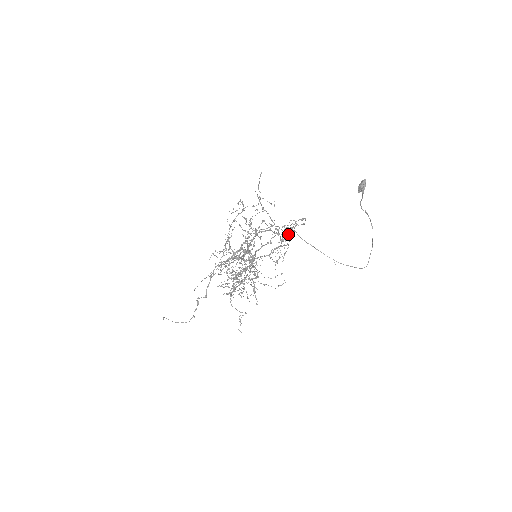
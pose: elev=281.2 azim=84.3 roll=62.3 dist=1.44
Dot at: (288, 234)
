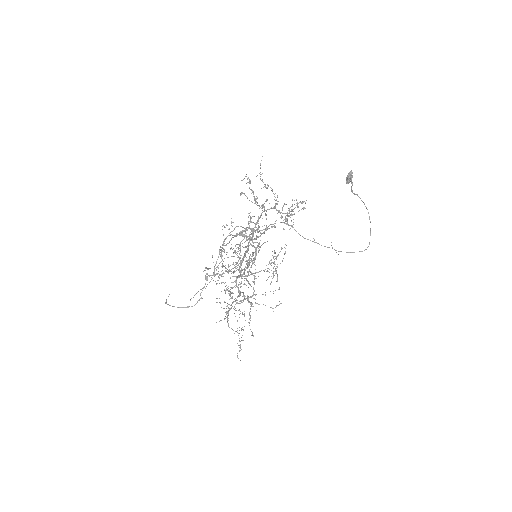
Dot at: occluded
